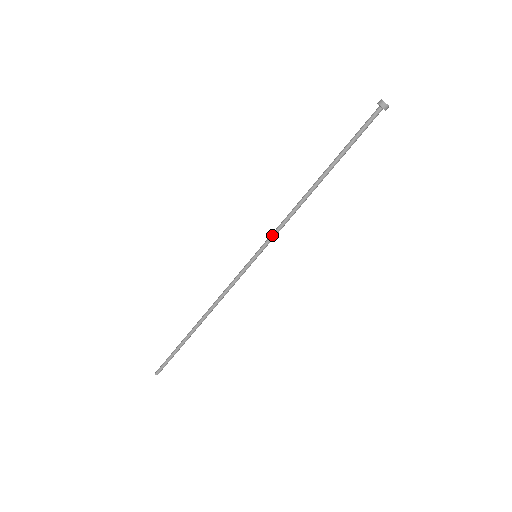
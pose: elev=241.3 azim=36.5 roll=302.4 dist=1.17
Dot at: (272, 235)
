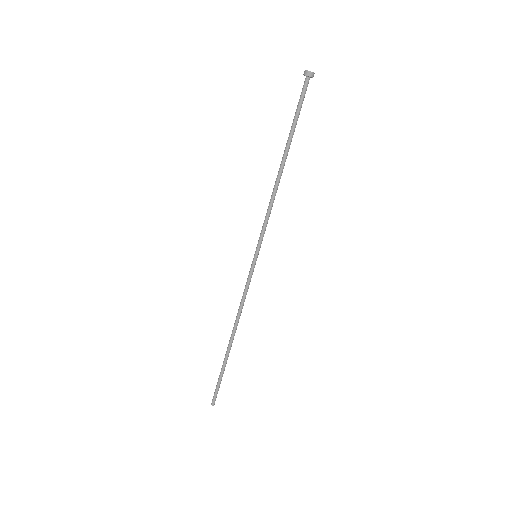
Dot at: (261, 230)
